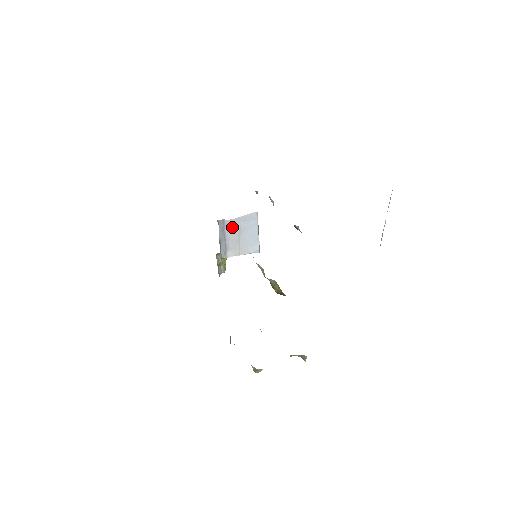
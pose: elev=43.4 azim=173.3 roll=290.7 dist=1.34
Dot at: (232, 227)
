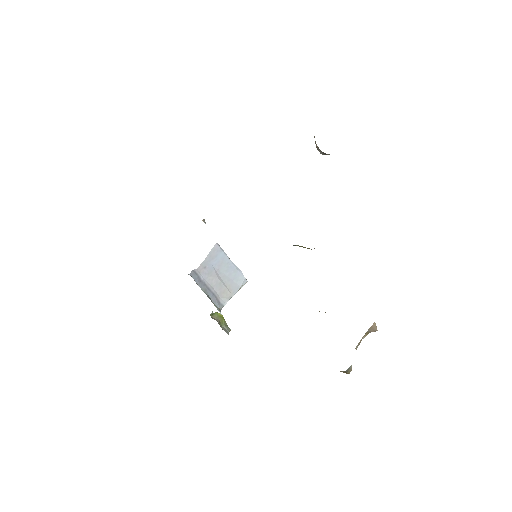
Dot at: (206, 273)
